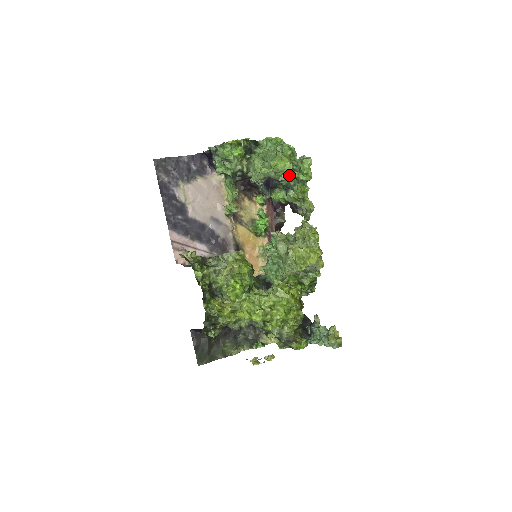
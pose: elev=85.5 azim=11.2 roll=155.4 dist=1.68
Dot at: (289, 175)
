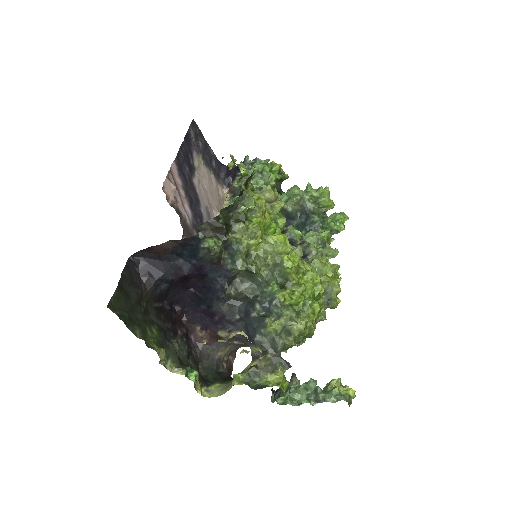
Dot at: (322, 216)
